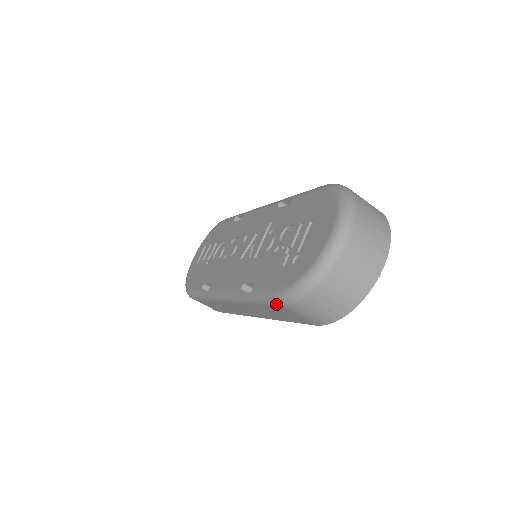
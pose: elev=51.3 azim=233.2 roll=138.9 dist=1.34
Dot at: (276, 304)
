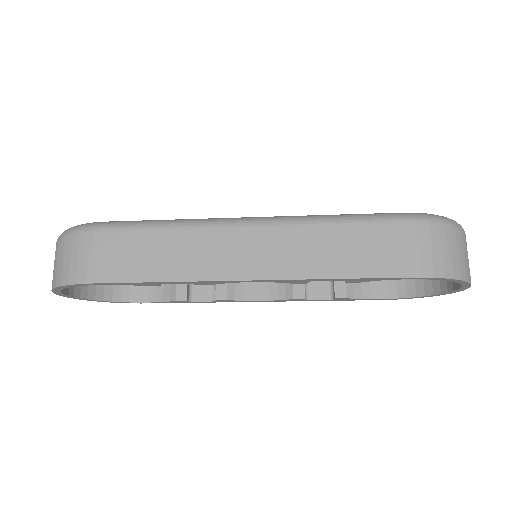
Dot at: (399, 219)
